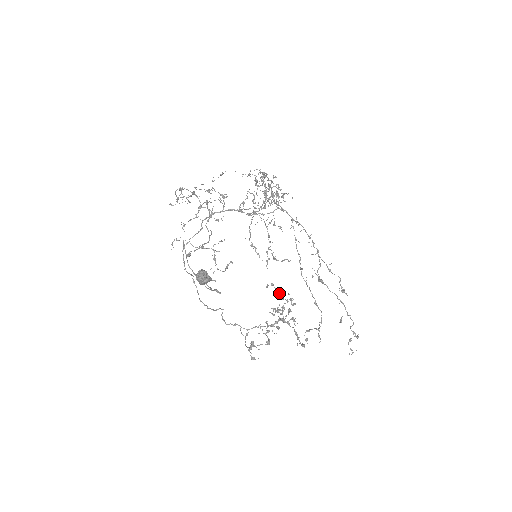
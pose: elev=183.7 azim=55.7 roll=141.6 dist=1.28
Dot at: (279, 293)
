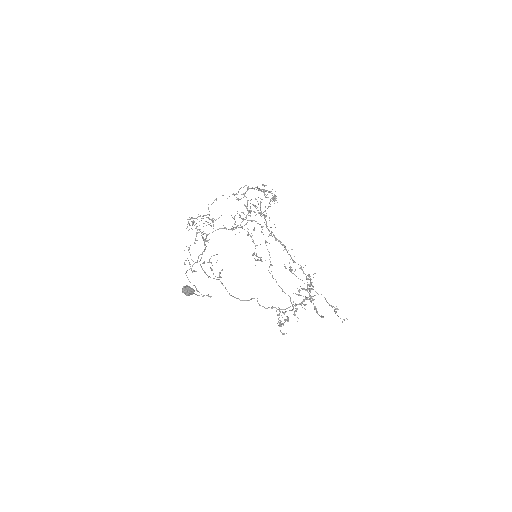
Dot at: occluded
